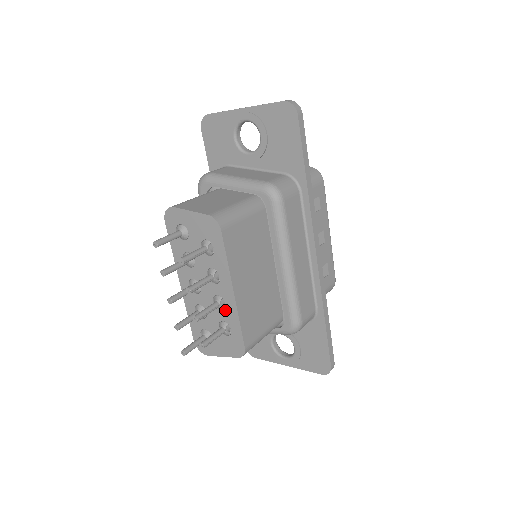
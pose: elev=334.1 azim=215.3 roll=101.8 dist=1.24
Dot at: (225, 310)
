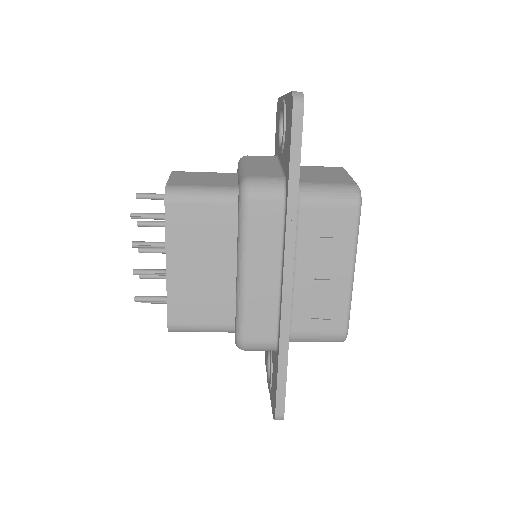
Dot at: occluded
